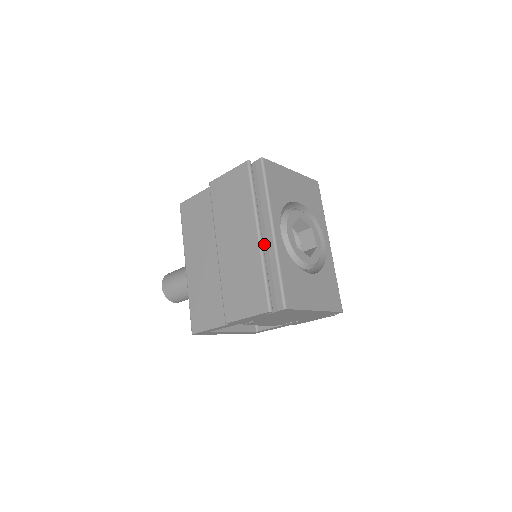
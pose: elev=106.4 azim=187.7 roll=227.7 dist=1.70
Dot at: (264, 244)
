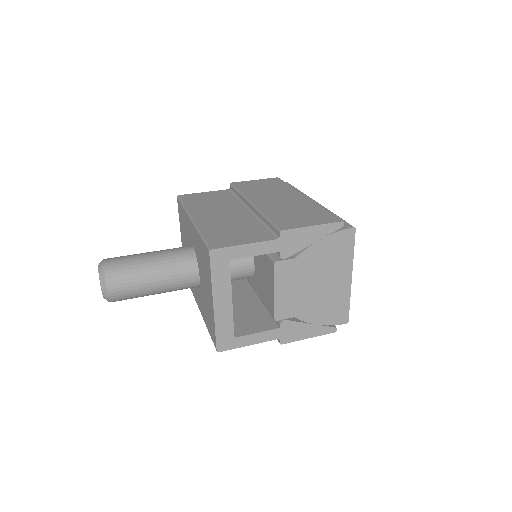
Dot at: occluded
